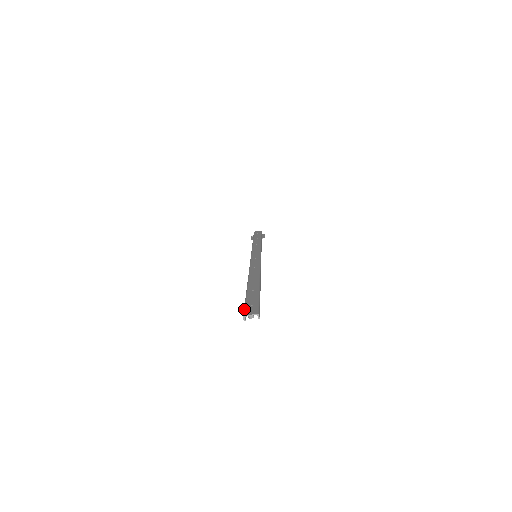
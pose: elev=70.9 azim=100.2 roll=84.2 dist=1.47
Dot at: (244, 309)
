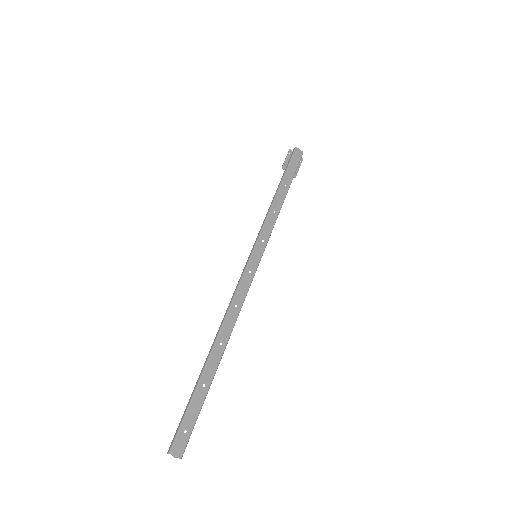
Dot at: (177, 435)
